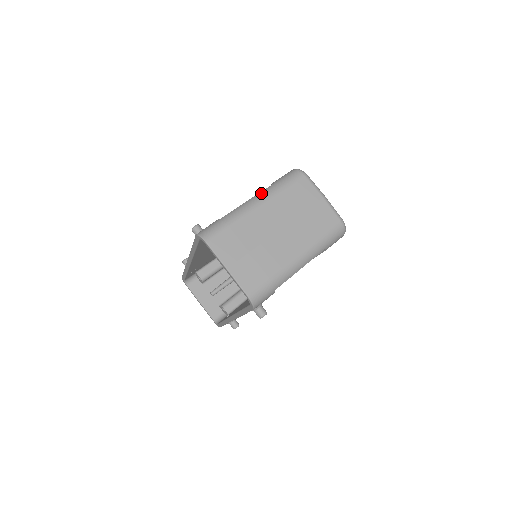
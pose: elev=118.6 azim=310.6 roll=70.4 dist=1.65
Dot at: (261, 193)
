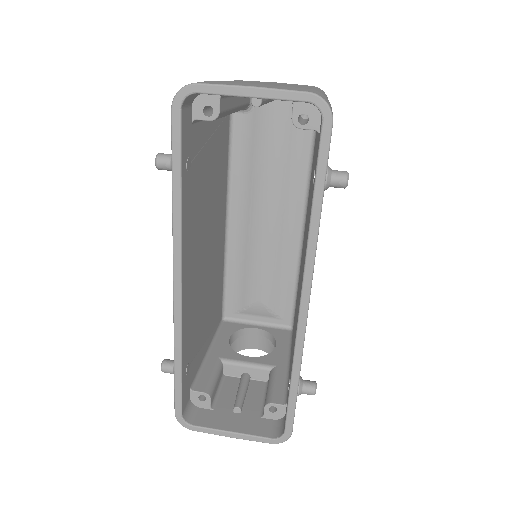
Dot at: occluded
